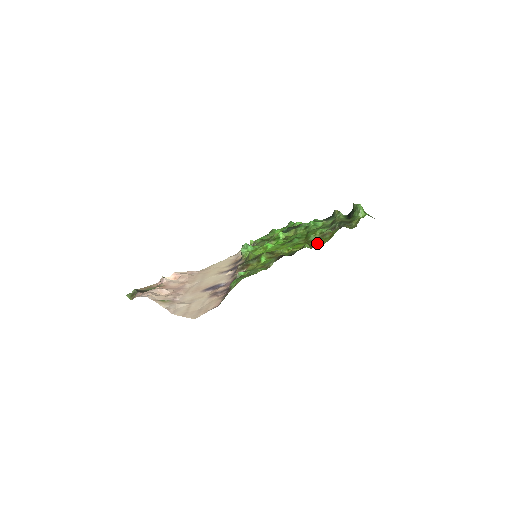
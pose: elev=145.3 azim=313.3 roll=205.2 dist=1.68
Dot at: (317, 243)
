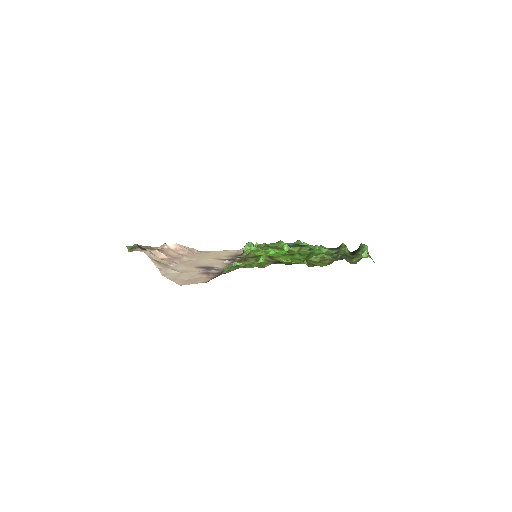
Dot at: (315, 264)
